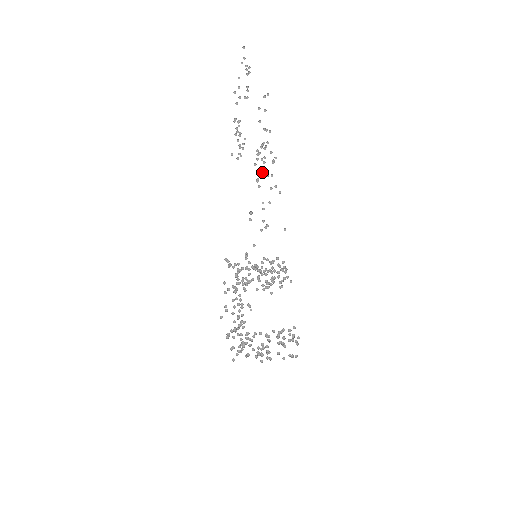
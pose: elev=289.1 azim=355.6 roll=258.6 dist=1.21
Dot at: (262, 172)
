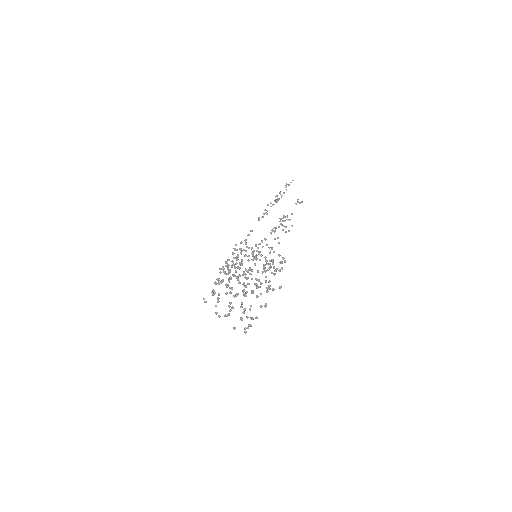
Dot at: (271, 234)
